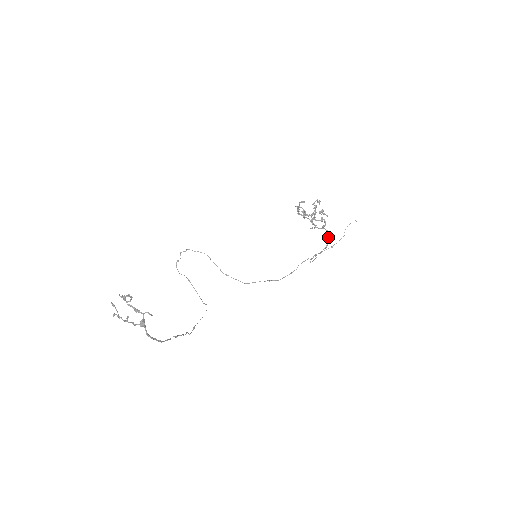
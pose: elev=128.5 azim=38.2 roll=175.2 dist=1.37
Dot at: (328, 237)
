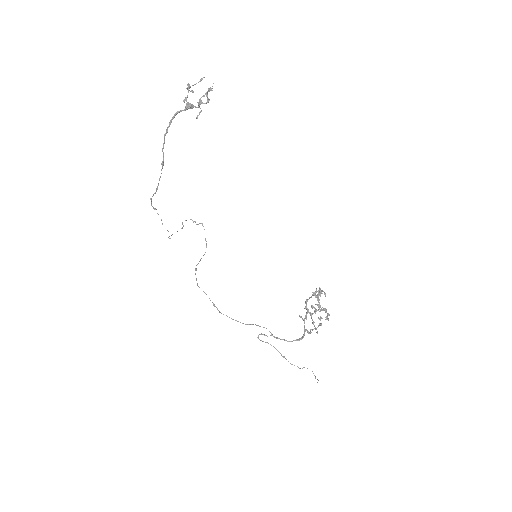
Dot at: (298, 340)
